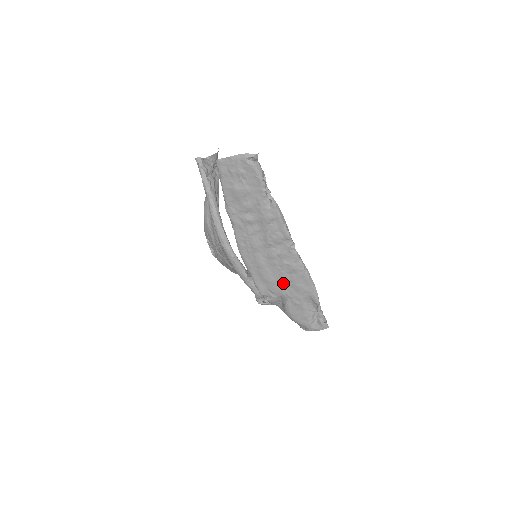
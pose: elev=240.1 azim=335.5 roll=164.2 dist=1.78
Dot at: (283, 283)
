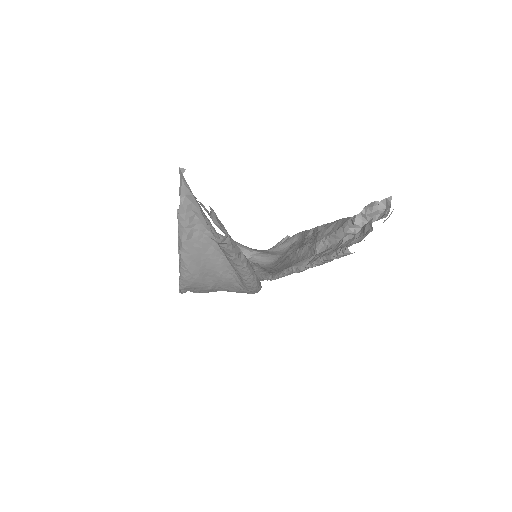
Dot at: occluded
